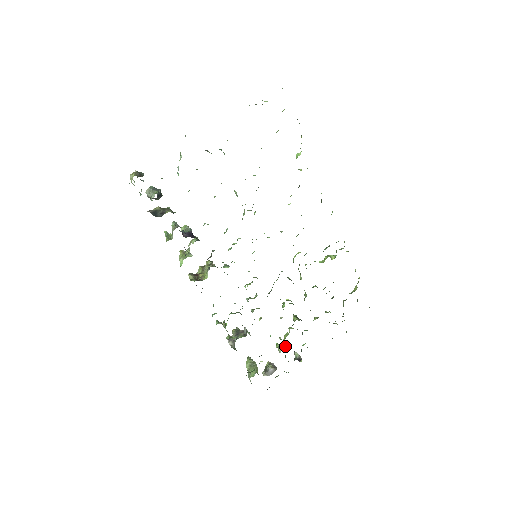
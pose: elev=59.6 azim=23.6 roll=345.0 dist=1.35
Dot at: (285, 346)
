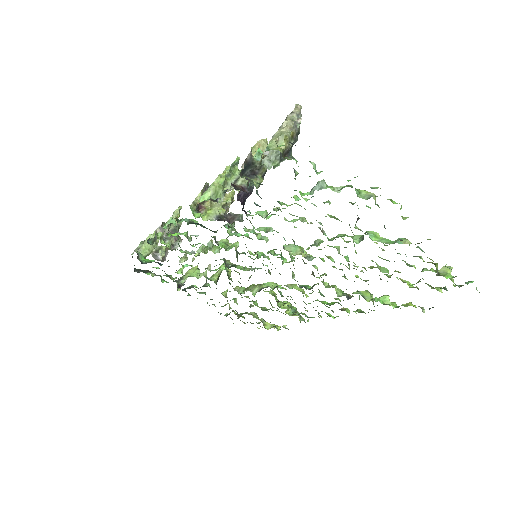
Dot at: (185, 274)
